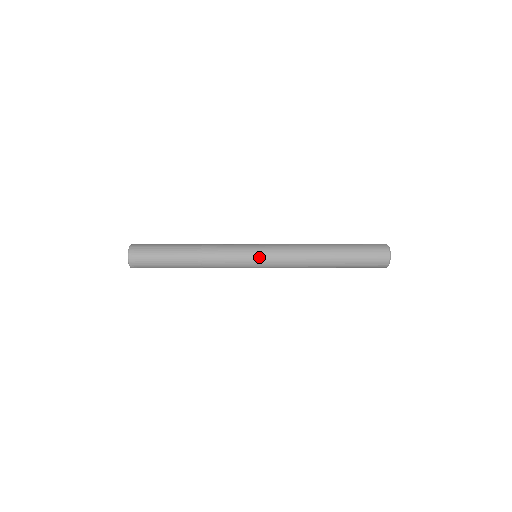
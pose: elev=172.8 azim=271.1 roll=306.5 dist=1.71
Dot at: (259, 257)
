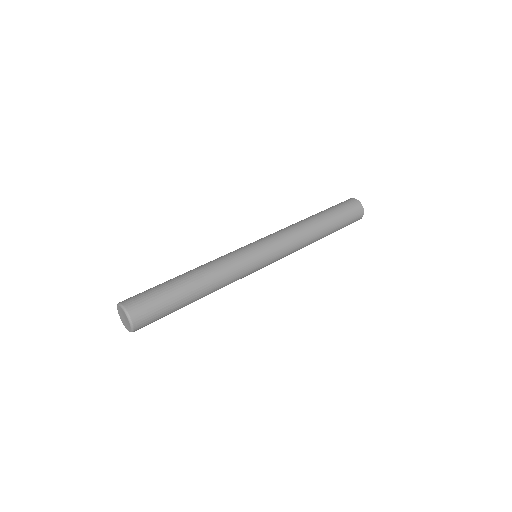
Dot at: (265, 266)
